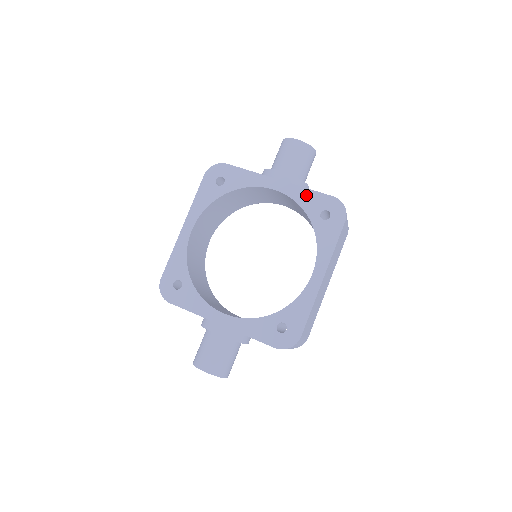
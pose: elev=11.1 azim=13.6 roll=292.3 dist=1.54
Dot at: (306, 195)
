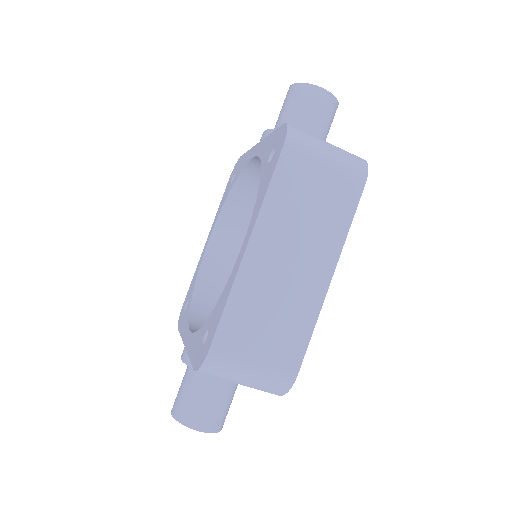
Dot at: (267, 143)
